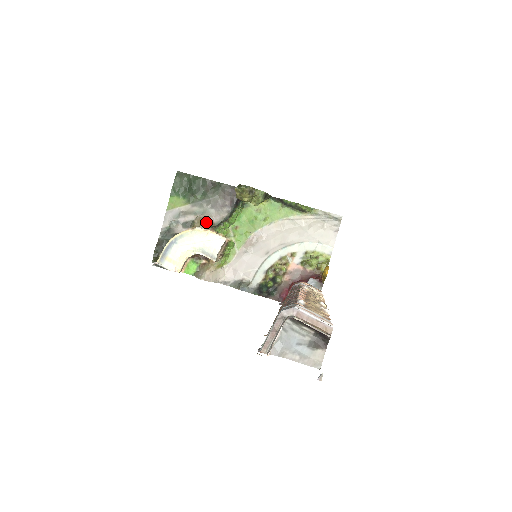
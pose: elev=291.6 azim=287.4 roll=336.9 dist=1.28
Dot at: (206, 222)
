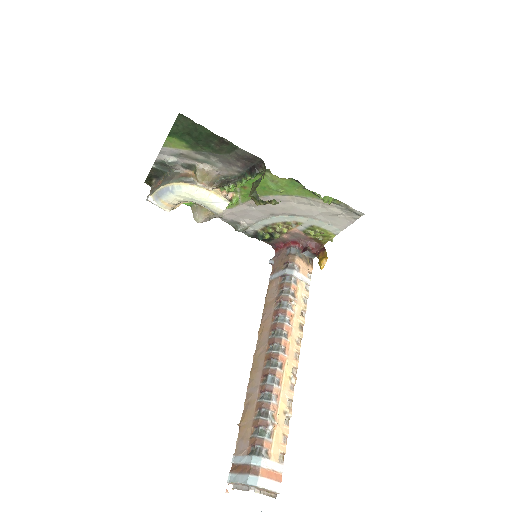
Dot at: (210, 177)
